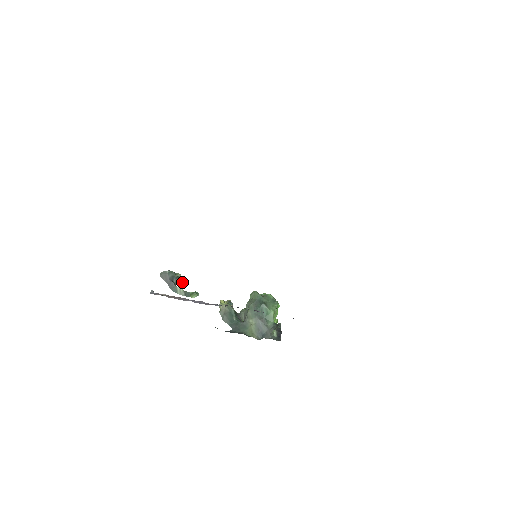
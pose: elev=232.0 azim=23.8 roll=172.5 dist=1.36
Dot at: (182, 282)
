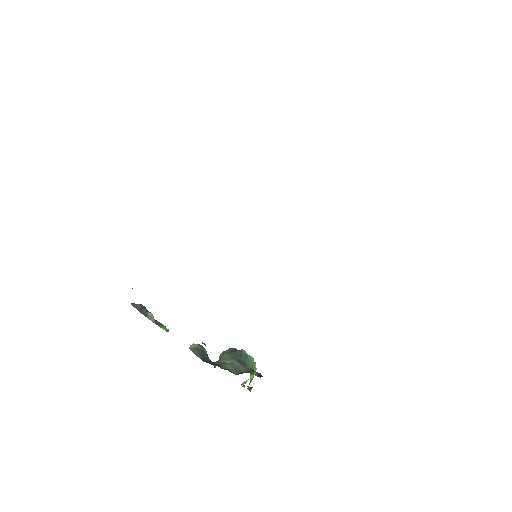
Dot at: occluded
